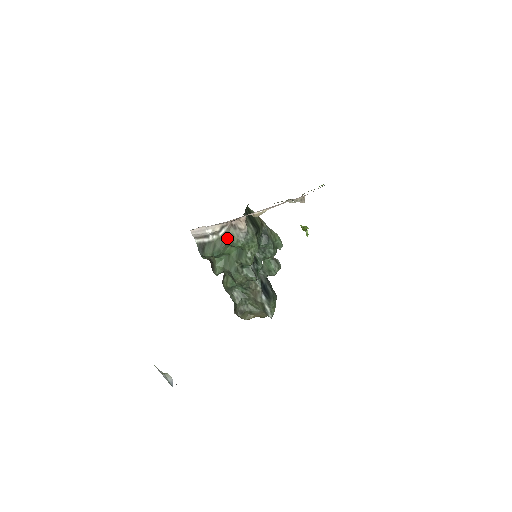
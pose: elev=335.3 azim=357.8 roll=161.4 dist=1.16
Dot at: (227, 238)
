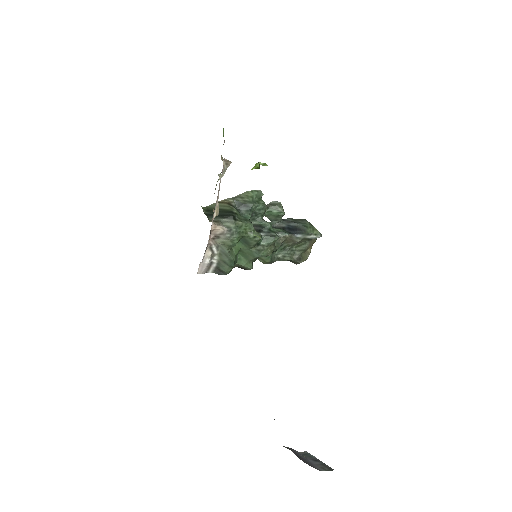
Dot at: (223, 248)
